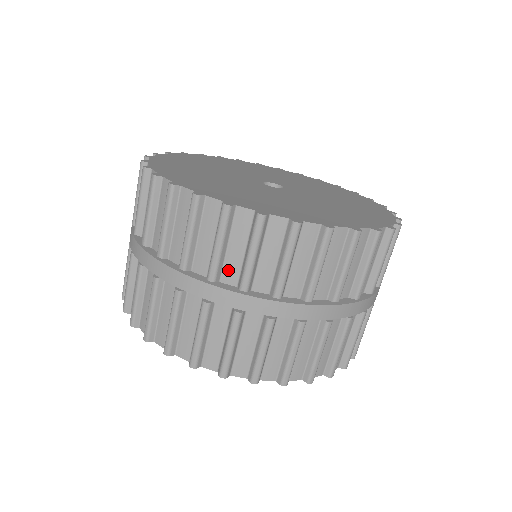
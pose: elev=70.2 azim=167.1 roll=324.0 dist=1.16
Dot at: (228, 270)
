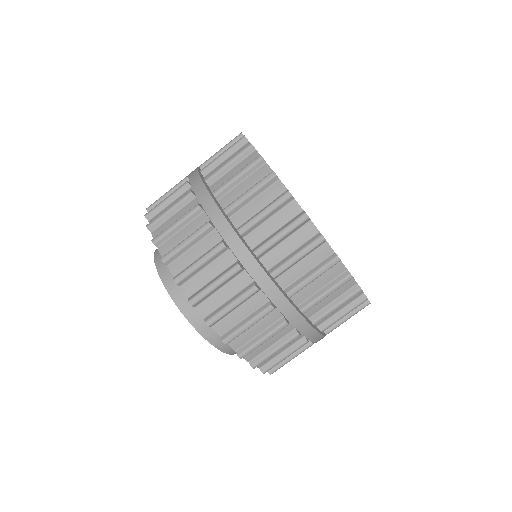
Dot at: occluded
